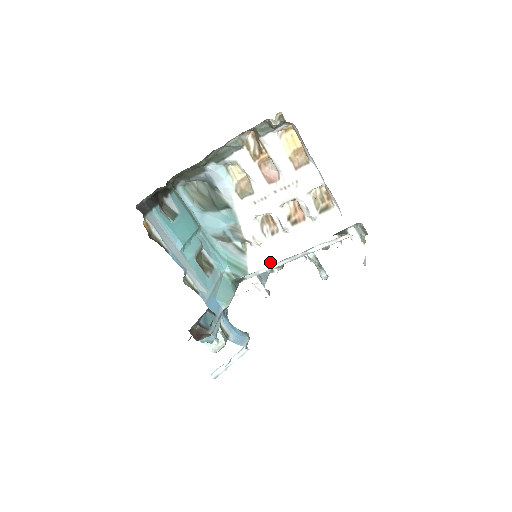
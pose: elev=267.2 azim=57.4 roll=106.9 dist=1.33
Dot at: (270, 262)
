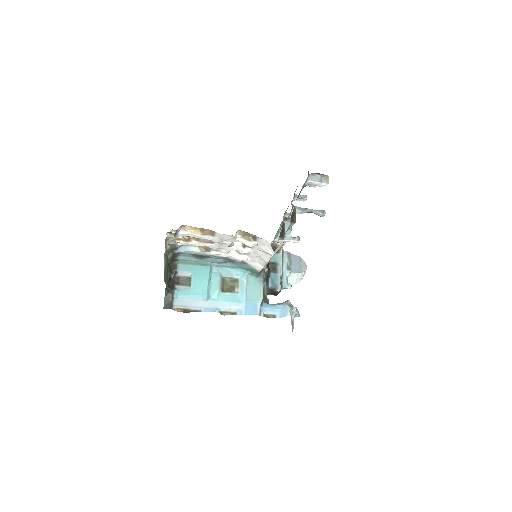
Dot at: (262, 265)
